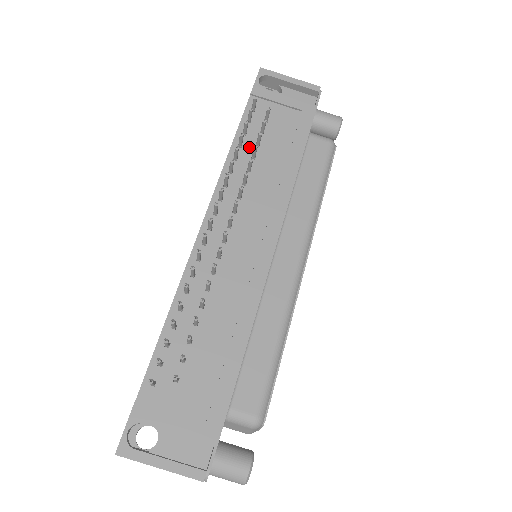
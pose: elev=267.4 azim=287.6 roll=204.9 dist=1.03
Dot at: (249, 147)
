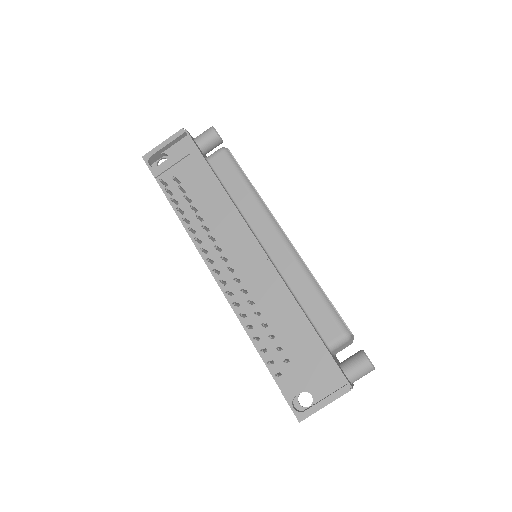
Dot at: (187, 208)
